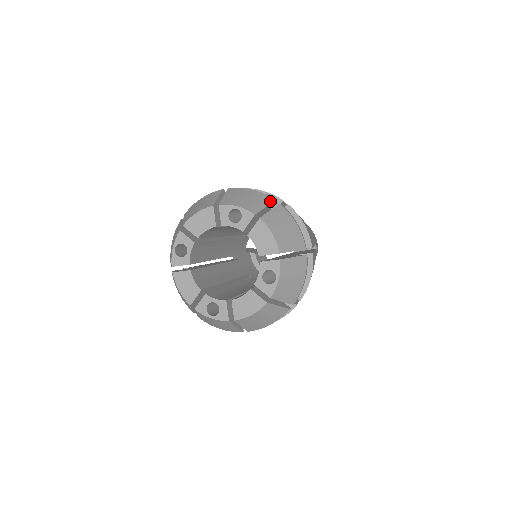
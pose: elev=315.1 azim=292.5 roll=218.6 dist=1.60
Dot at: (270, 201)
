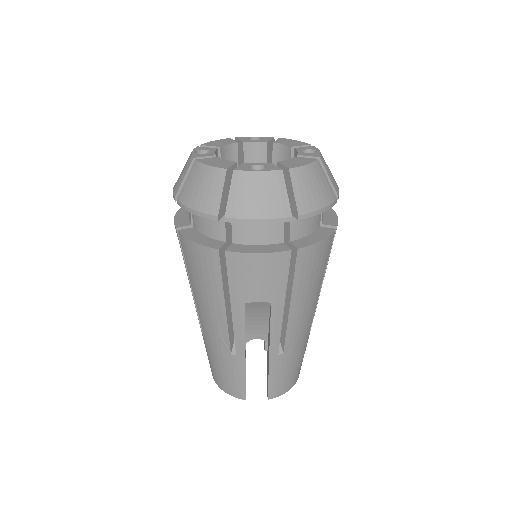
Dot at: occluded
